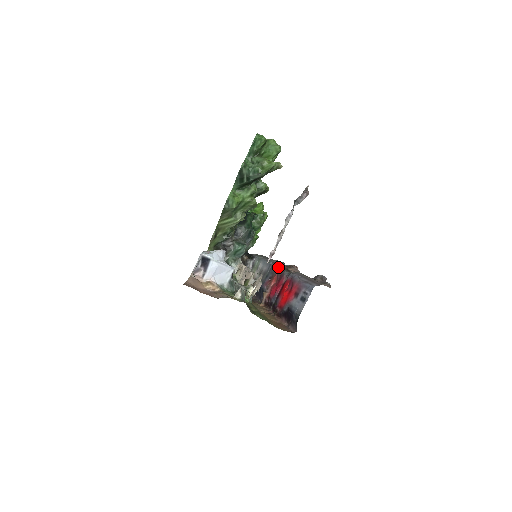
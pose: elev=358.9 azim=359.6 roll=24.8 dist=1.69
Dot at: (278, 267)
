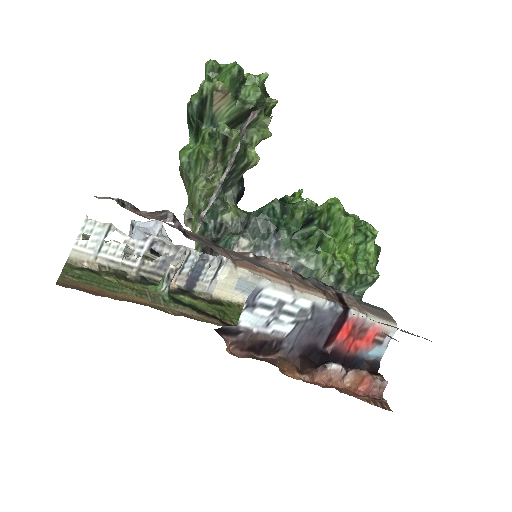
Dot at: occluded
